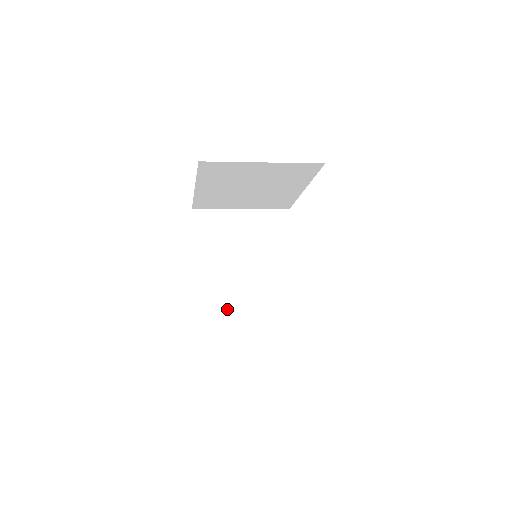
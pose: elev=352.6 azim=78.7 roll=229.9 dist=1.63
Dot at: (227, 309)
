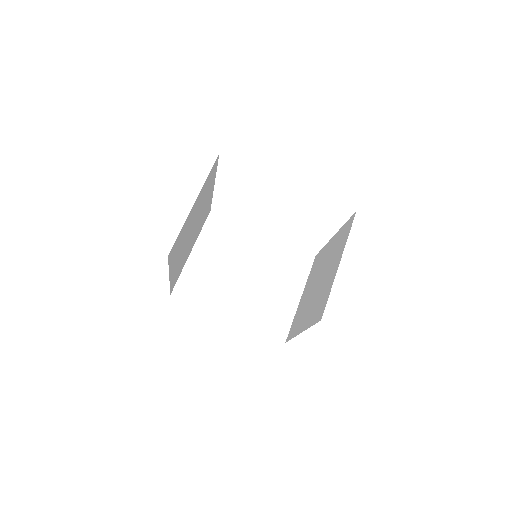
Dot at: (275, 307)
